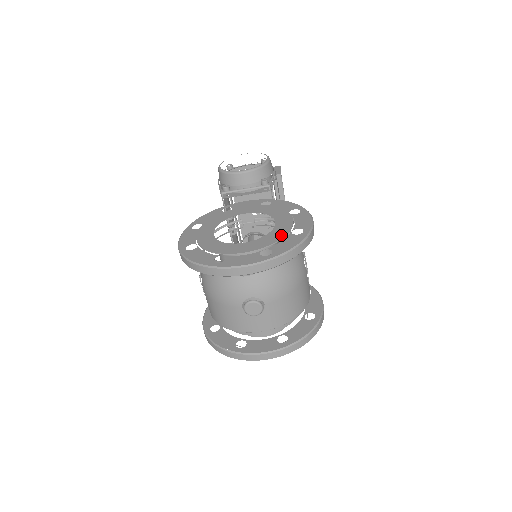
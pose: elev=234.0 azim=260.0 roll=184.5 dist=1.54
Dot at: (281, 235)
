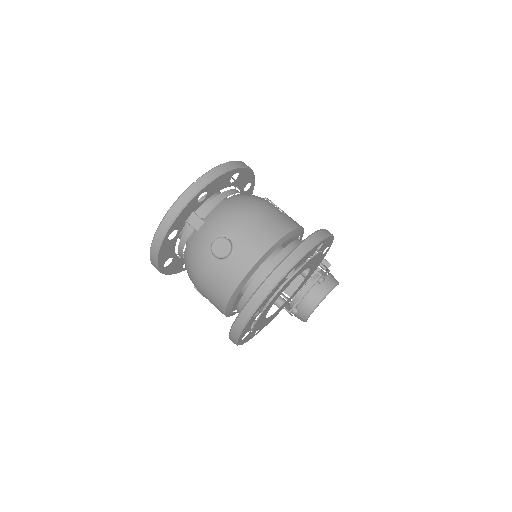
Dot at: occluded
